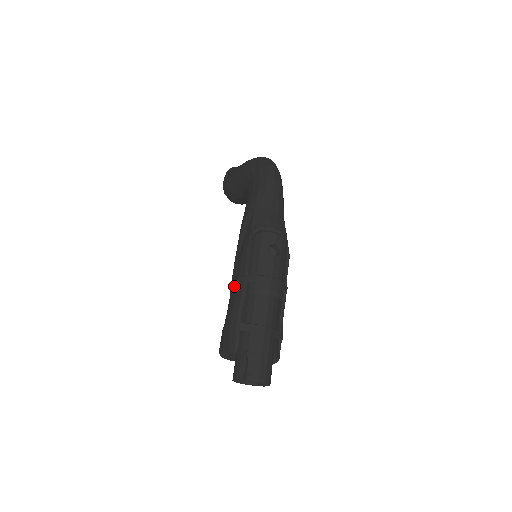
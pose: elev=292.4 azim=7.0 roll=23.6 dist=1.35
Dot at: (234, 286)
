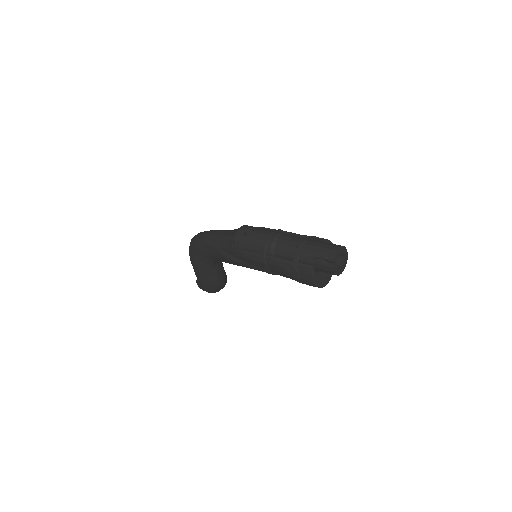
Dot at: (268, 268)
